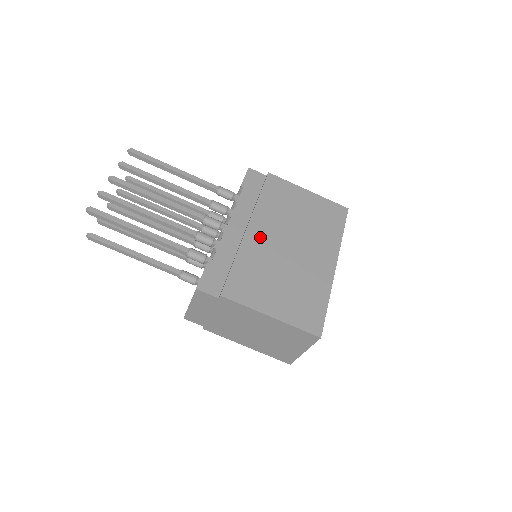
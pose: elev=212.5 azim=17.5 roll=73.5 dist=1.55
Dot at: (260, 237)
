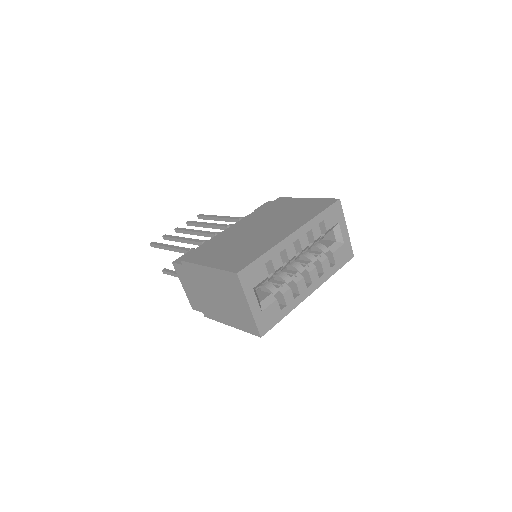
Dot at: (239, 229)
